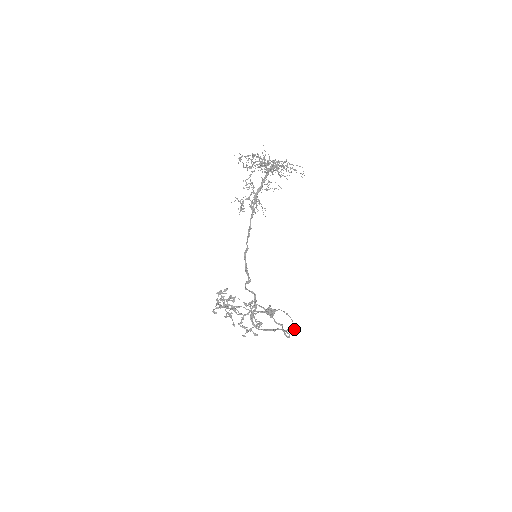
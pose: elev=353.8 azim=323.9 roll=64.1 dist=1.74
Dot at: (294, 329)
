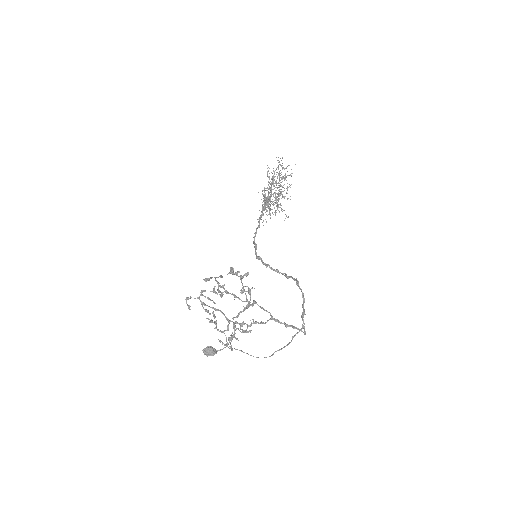
Dot at: (292, 339)
